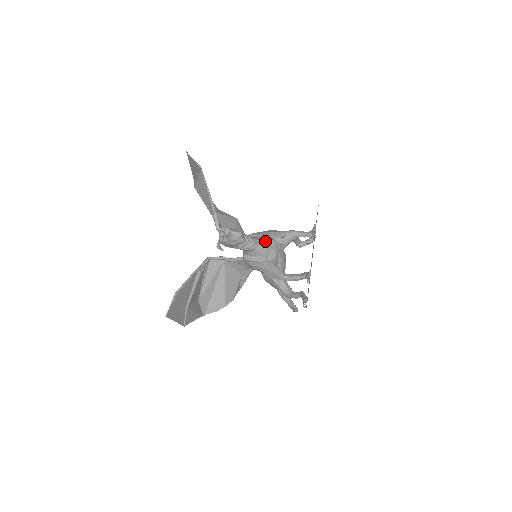
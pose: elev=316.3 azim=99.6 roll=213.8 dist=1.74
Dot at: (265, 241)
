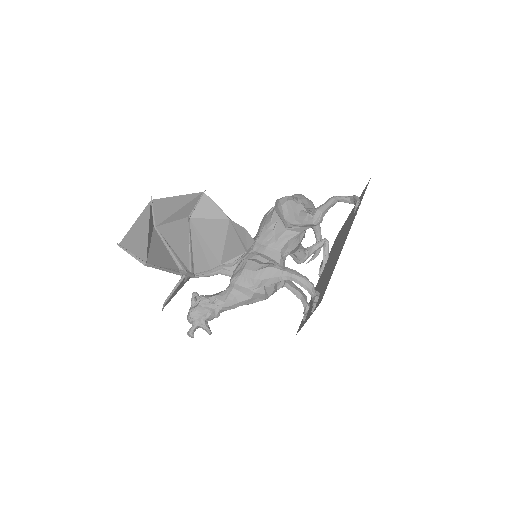
Dot at: (250, 300)
